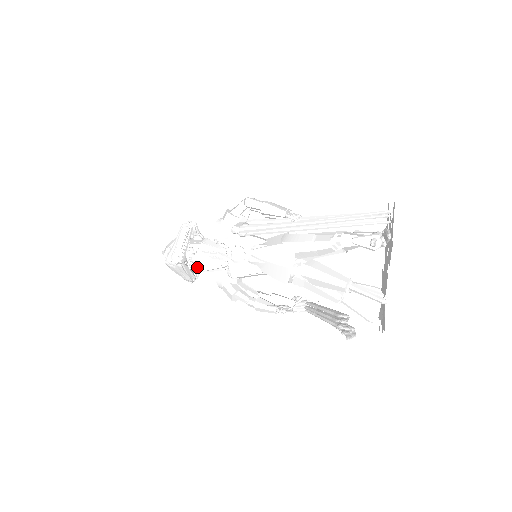
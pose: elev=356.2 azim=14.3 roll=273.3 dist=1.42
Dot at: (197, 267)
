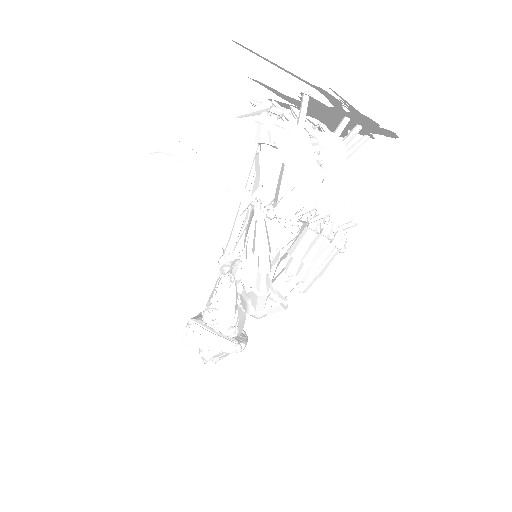
Dot at: (216, 317)
